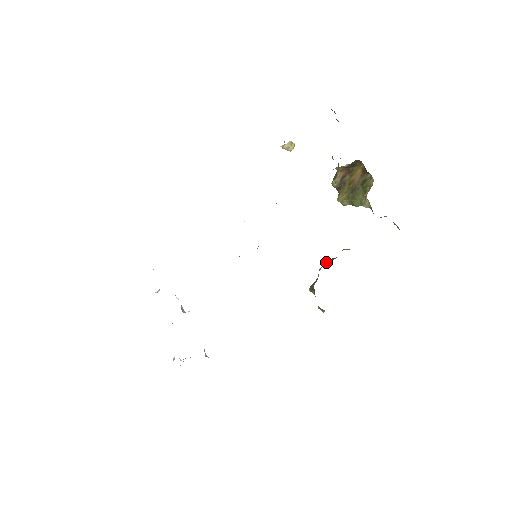
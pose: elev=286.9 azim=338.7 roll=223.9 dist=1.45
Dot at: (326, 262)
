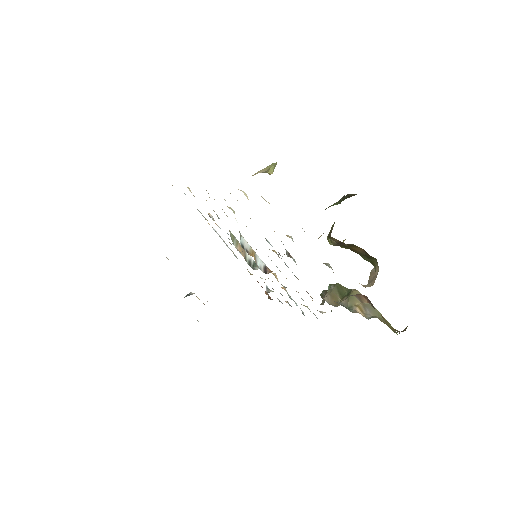
Dot at: (332, 294)
